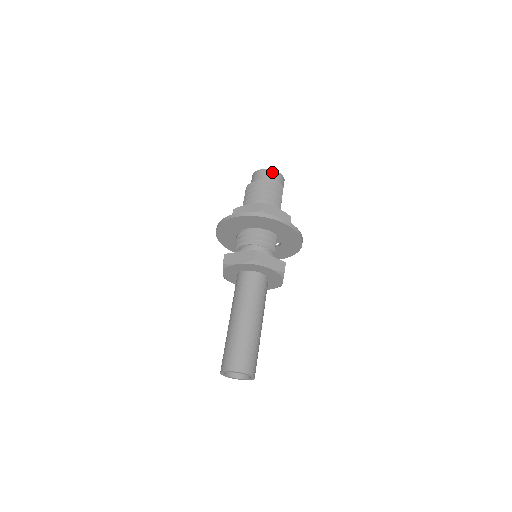
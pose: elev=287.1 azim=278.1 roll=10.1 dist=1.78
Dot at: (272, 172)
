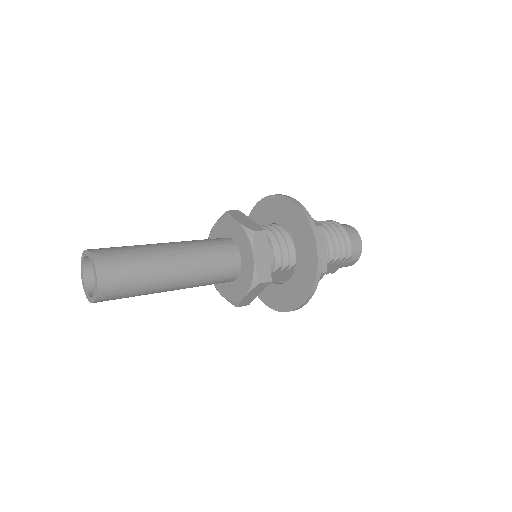
Dot at: (358, 237)
